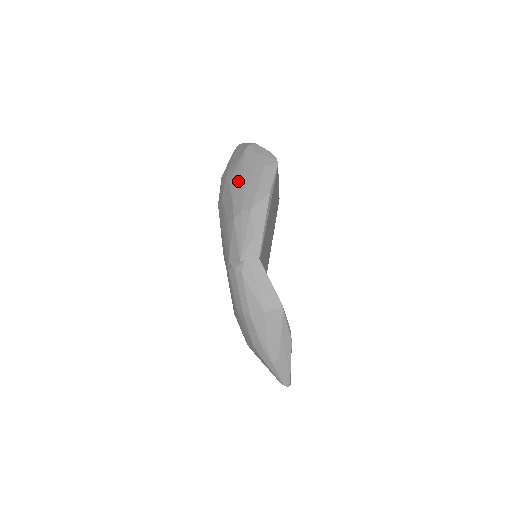
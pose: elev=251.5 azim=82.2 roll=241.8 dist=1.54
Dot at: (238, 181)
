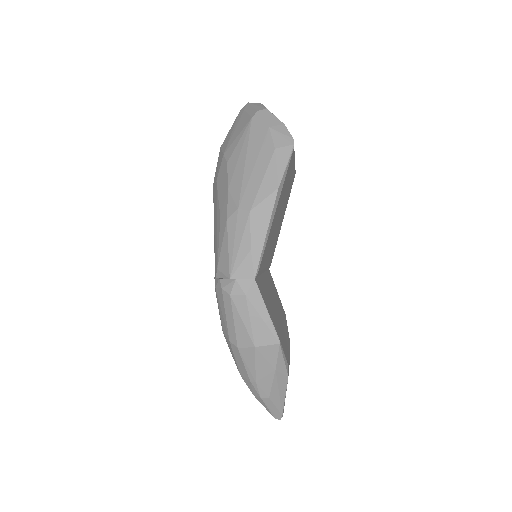
Dot at: (238, 163)
